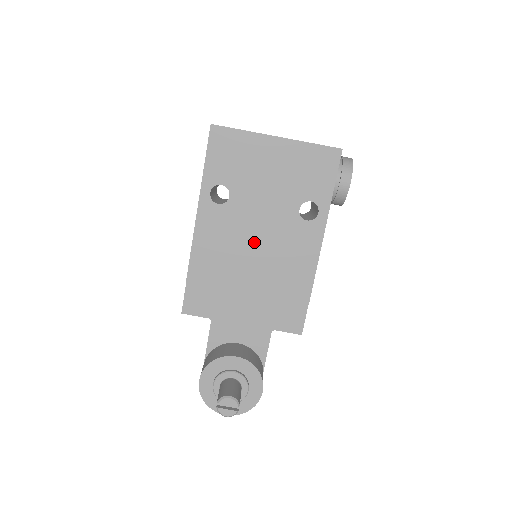
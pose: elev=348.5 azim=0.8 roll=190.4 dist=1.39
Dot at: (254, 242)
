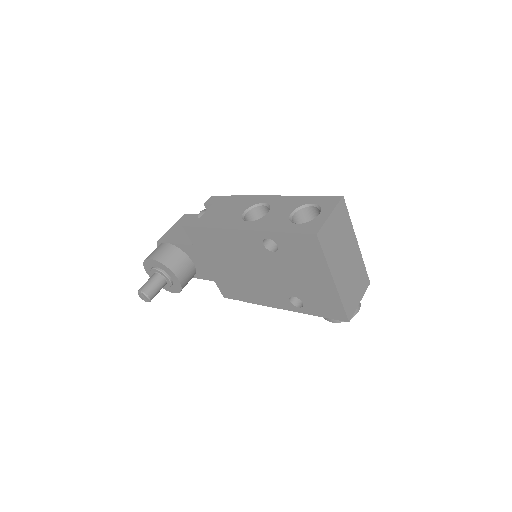
Dot at: (255, 269)
